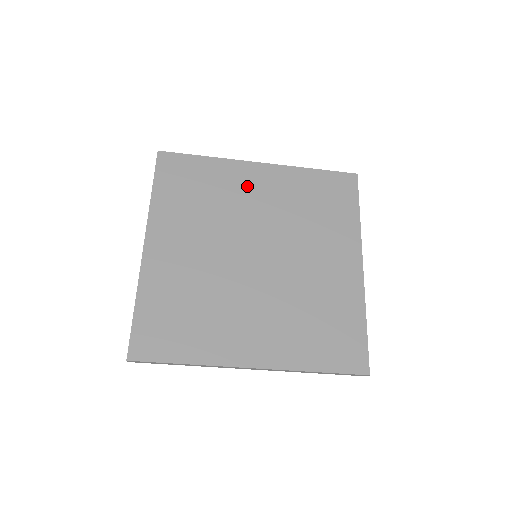
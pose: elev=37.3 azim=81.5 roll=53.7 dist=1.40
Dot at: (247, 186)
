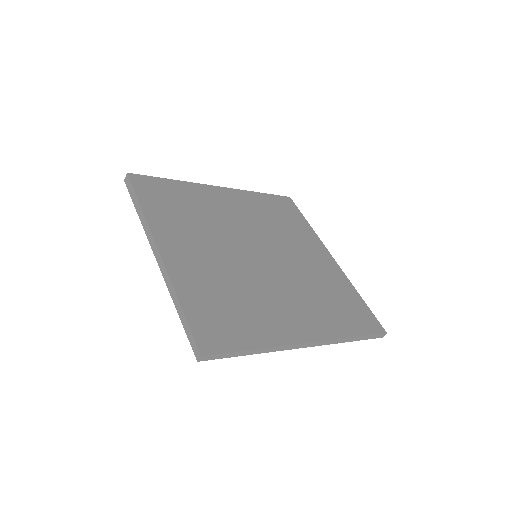
Dot at: (220, 203)
